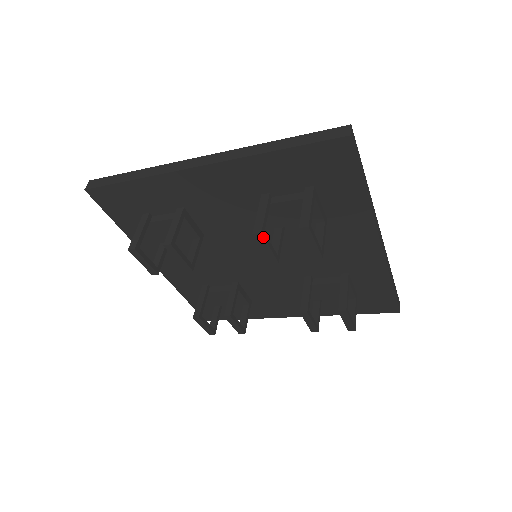
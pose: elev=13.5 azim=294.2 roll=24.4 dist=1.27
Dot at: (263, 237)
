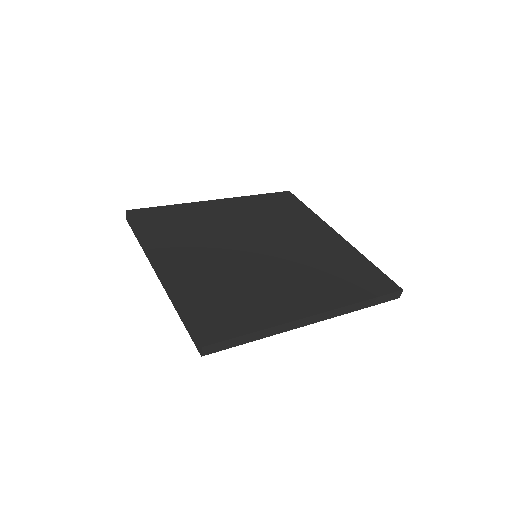
Dot at: occluded
